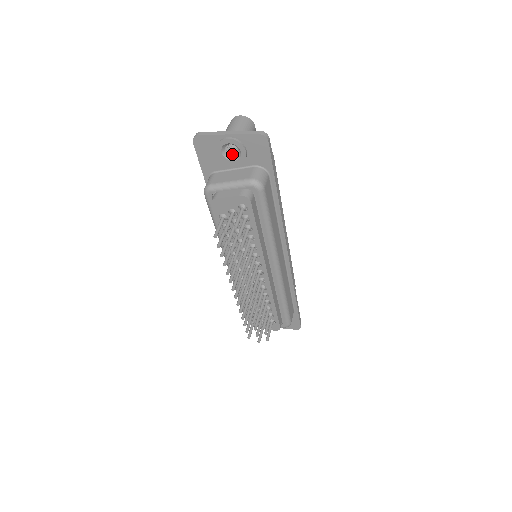
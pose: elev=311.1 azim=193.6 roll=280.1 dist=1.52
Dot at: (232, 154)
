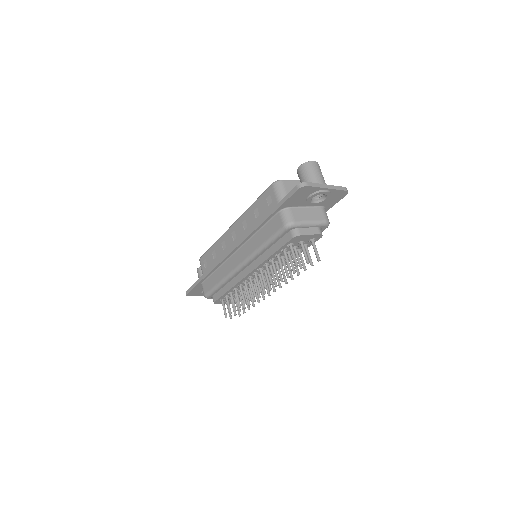
Dot at: occluded
